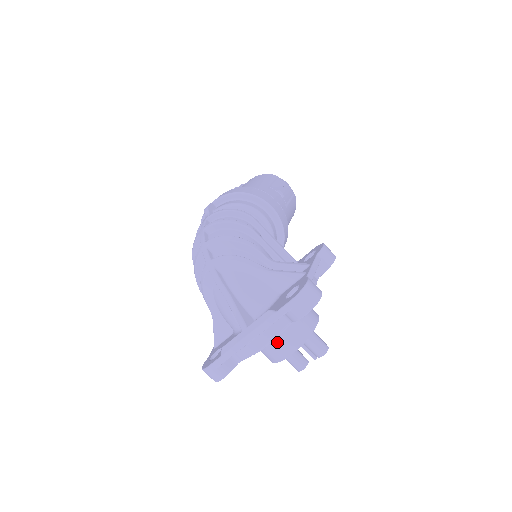
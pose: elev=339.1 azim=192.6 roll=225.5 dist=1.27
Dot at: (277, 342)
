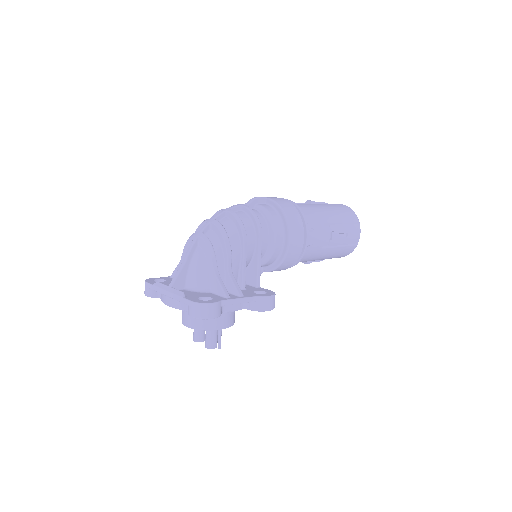
Dot at: (186, 312)
